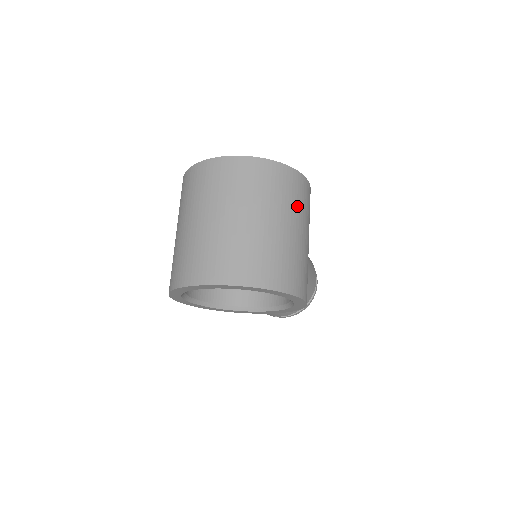
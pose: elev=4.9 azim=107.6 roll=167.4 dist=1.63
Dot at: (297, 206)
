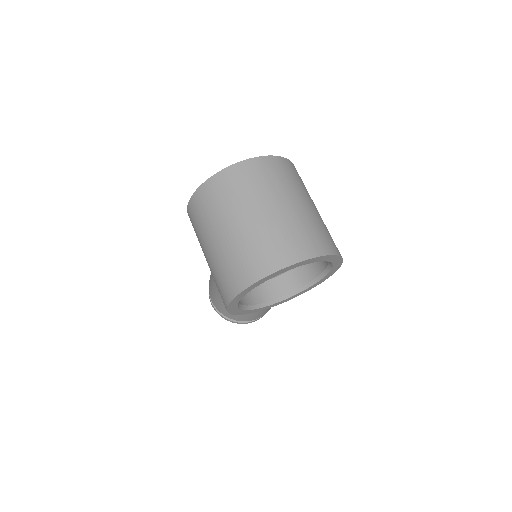
Dot at: occluded
